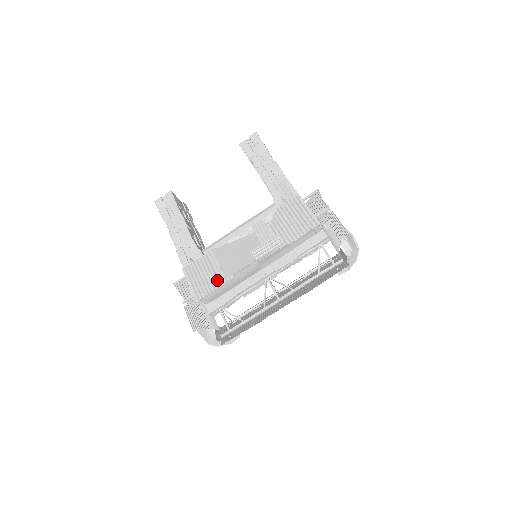
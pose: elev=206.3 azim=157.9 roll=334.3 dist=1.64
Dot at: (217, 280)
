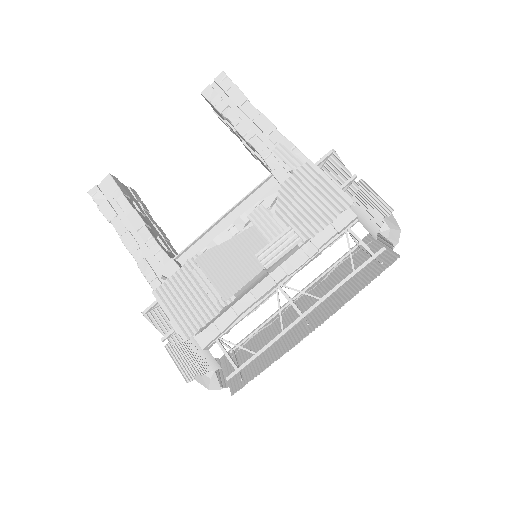
Dot at: (211, 305)
